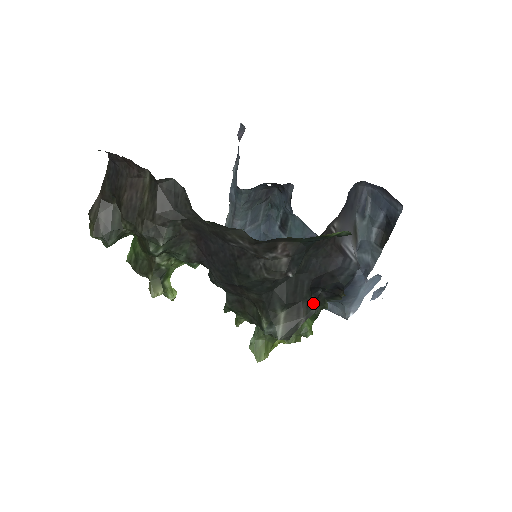
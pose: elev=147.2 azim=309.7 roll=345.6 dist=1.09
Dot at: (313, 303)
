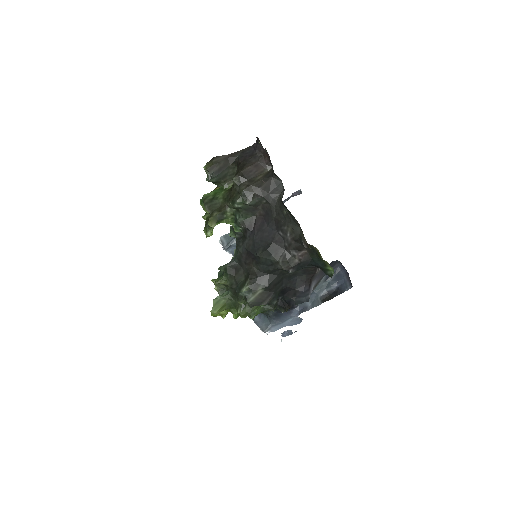
Dot at: occluded
